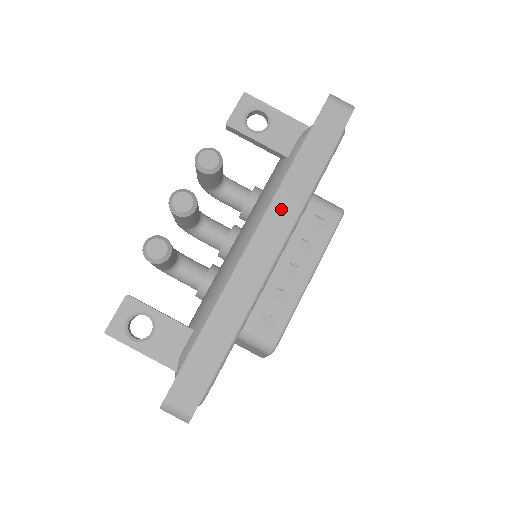
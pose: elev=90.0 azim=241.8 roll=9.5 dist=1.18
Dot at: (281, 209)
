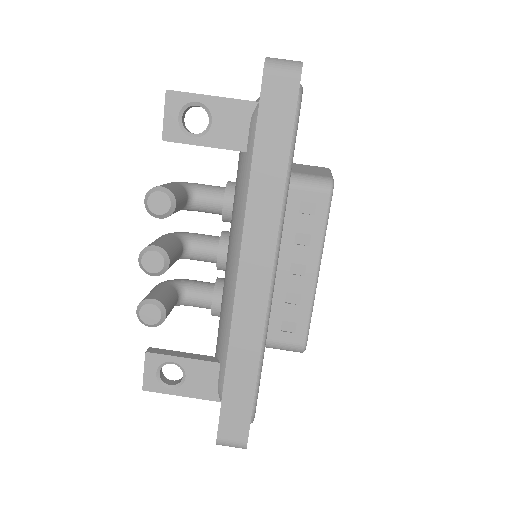
Dot at: (257, 231)
